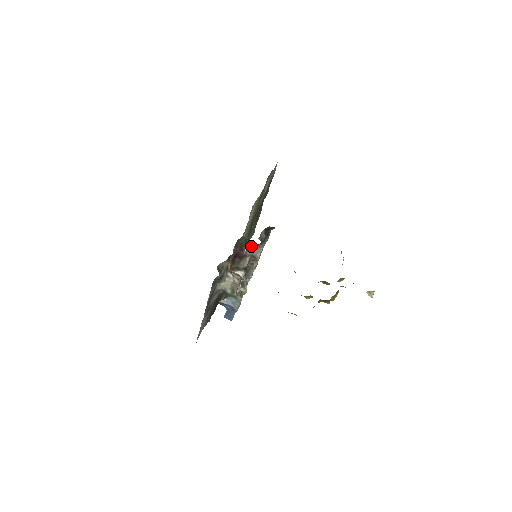
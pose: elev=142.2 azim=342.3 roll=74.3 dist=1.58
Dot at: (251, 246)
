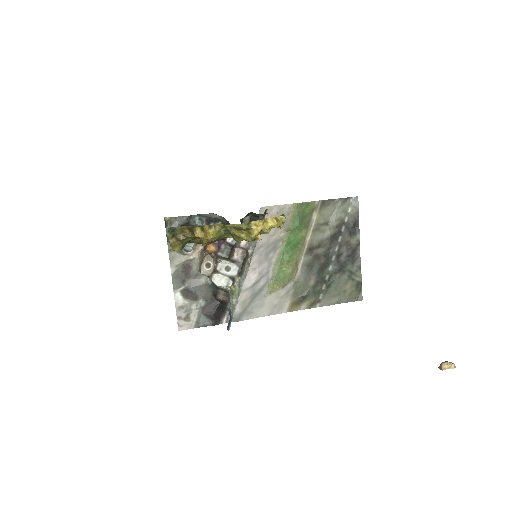
Dot at: occluded
